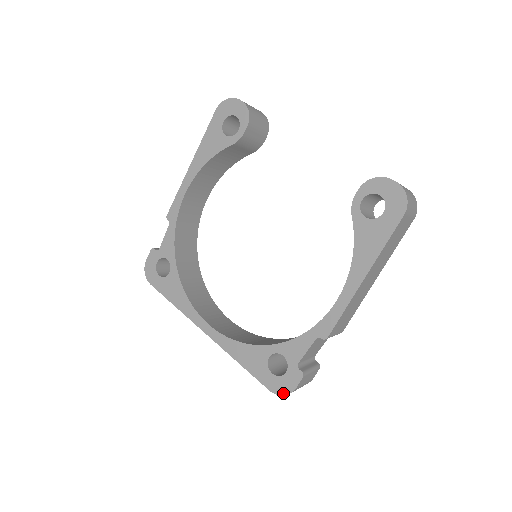
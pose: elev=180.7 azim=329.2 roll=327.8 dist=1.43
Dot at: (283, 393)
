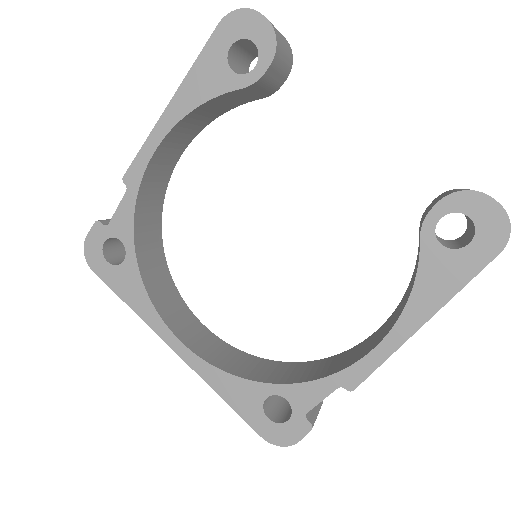
Dot at: (281, 444)
